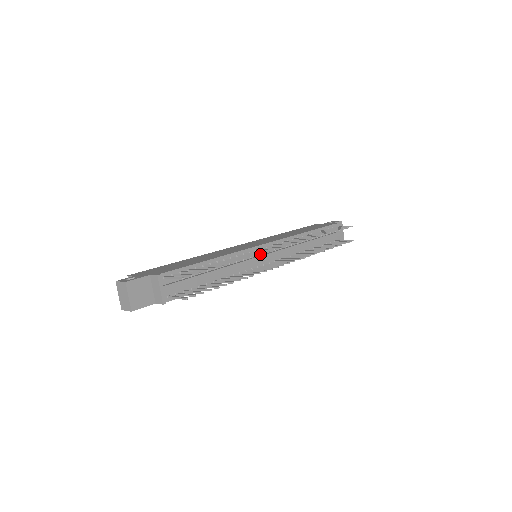
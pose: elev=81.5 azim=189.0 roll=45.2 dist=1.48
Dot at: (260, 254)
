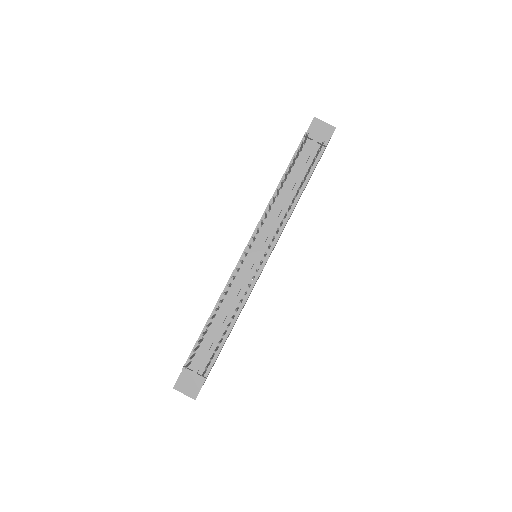
Dot at: occluded
